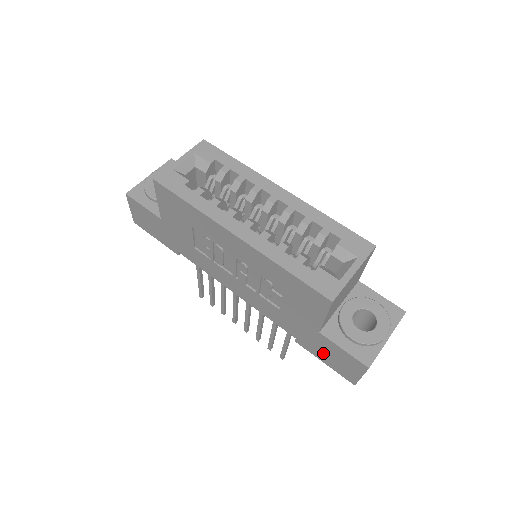
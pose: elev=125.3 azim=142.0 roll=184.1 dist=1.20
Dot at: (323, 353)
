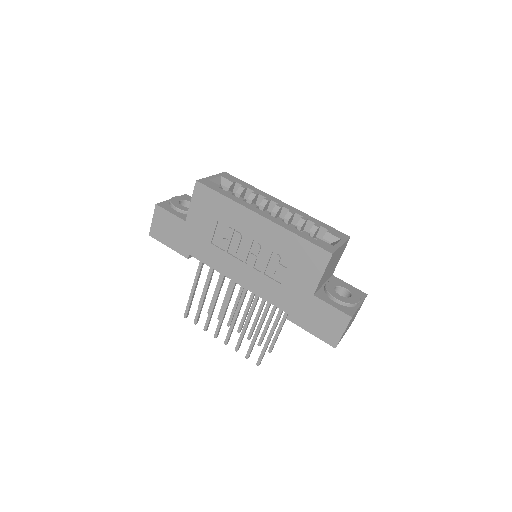
Dot at: (312, 320)
